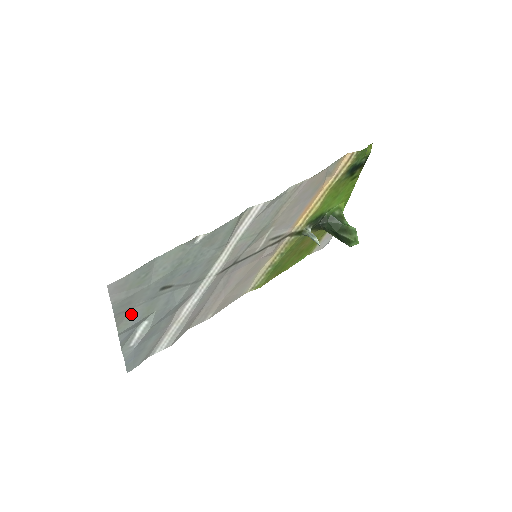
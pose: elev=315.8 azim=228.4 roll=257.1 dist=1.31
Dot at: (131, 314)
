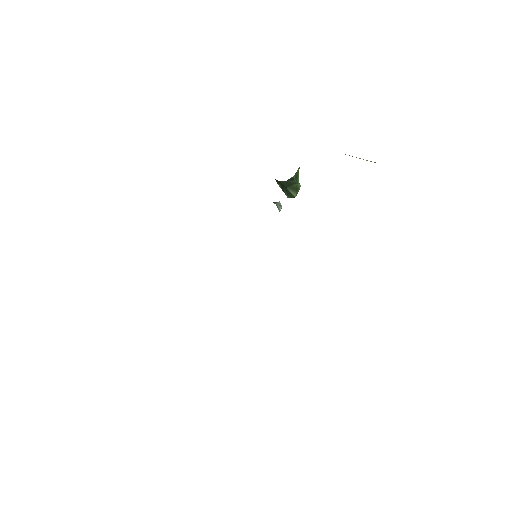
Dot at: occluded
